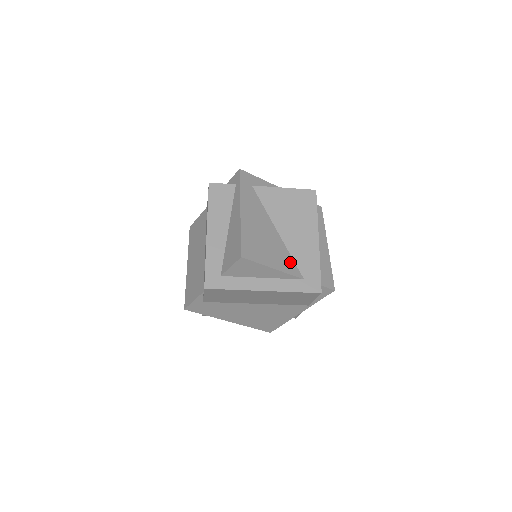
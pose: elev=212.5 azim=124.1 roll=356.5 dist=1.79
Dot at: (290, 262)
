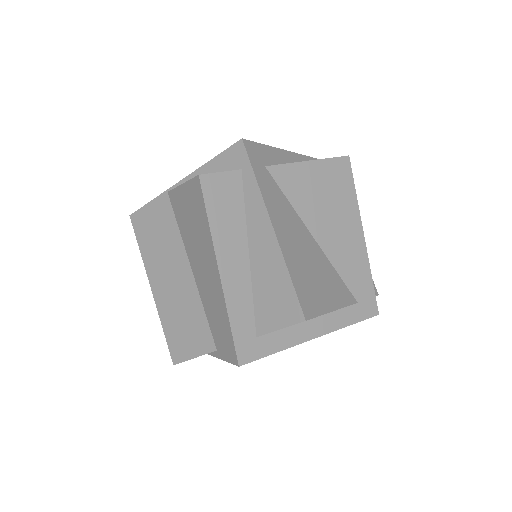
Dot at: (340, 284)
